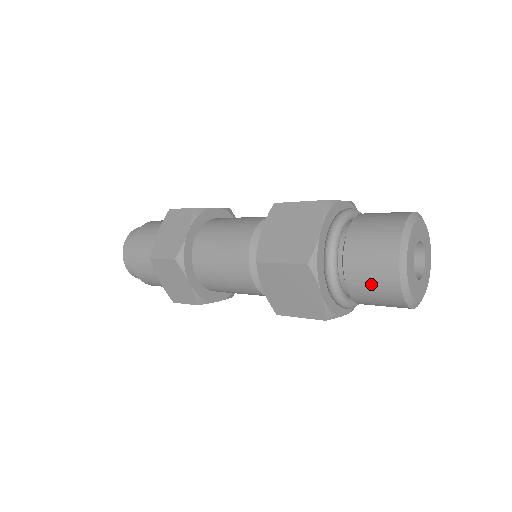
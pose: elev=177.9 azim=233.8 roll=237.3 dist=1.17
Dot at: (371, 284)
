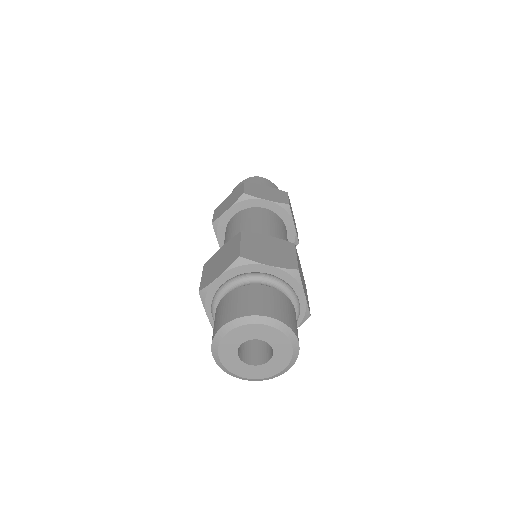
Dot at: occluded
